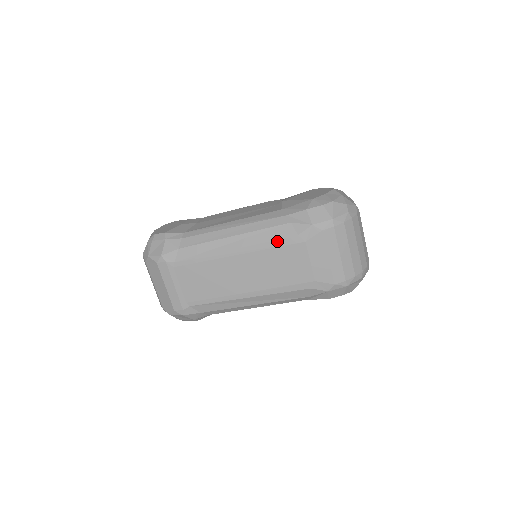
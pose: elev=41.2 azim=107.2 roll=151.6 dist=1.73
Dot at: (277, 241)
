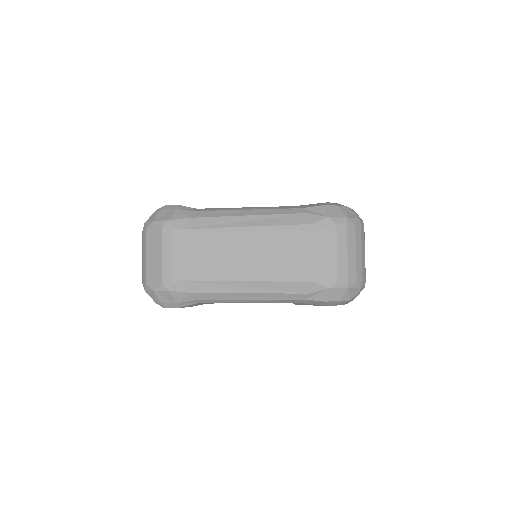
Dot at: (291, 226)
